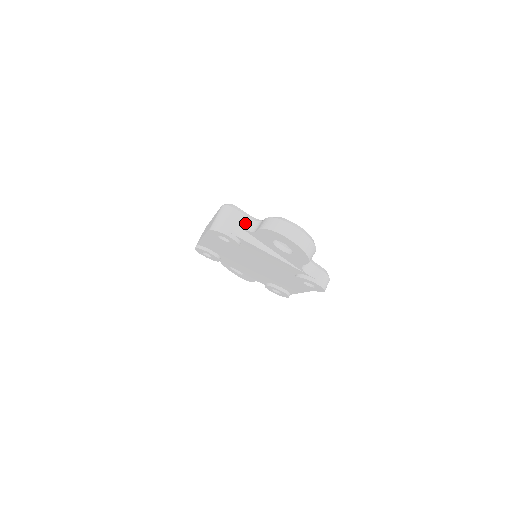
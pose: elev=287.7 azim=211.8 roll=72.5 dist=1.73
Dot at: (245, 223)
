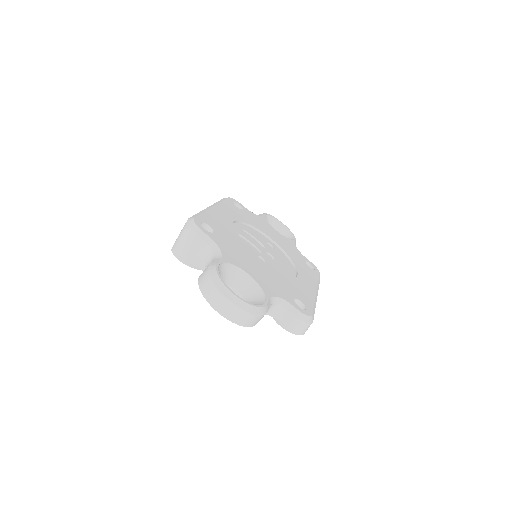
Dot at: (203, 251)
